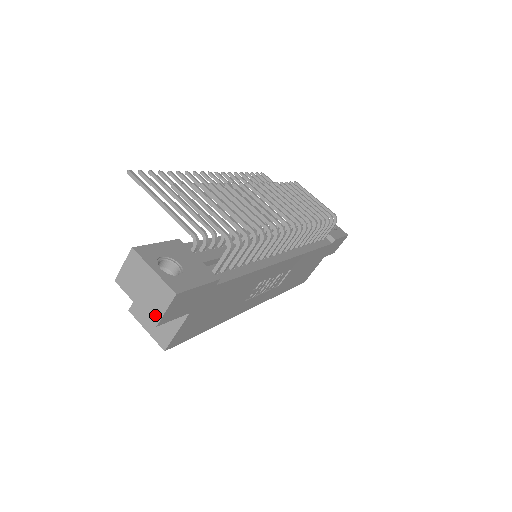
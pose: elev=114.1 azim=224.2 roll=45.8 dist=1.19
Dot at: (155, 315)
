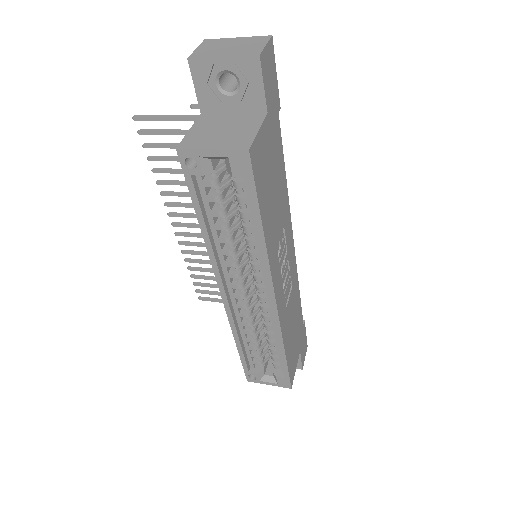
Dot at: (254, 51)
